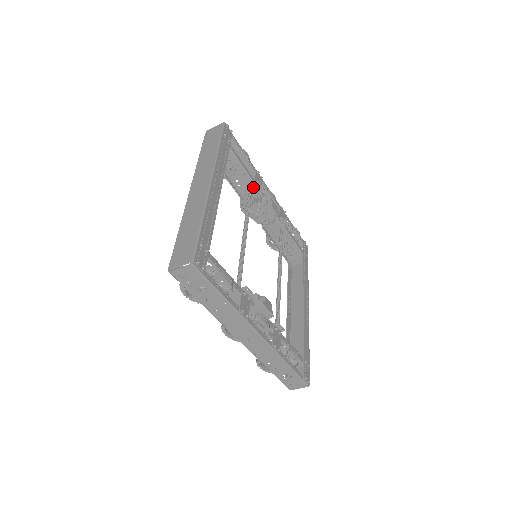
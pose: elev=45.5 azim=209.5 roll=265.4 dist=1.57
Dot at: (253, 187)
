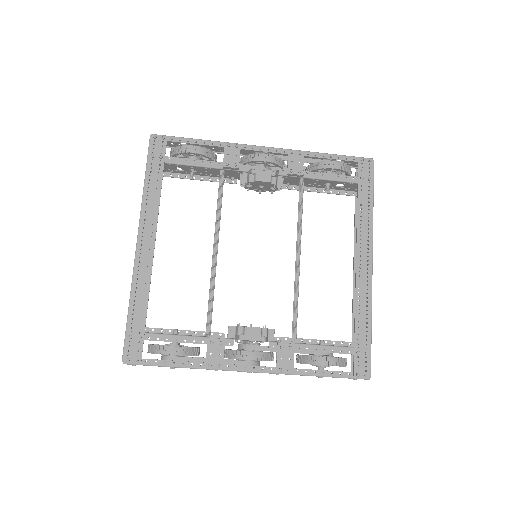
Dot at: (228, 171)
